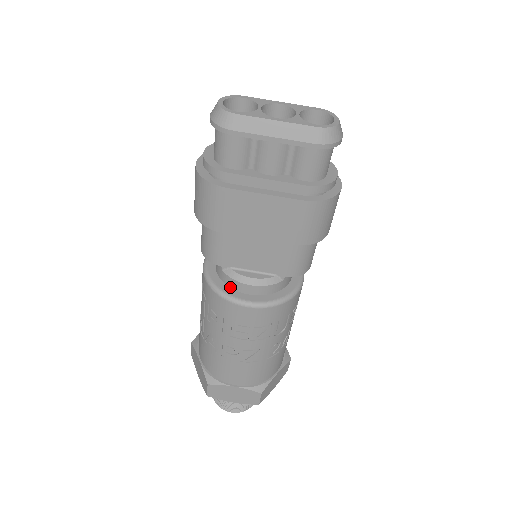
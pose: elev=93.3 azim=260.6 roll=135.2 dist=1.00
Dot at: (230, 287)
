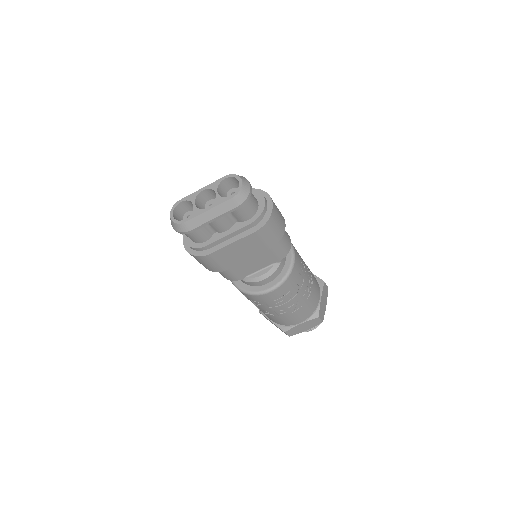
Dot at: (254, 286)
